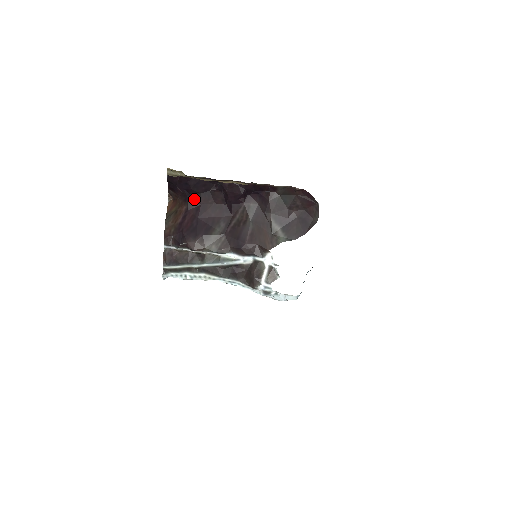
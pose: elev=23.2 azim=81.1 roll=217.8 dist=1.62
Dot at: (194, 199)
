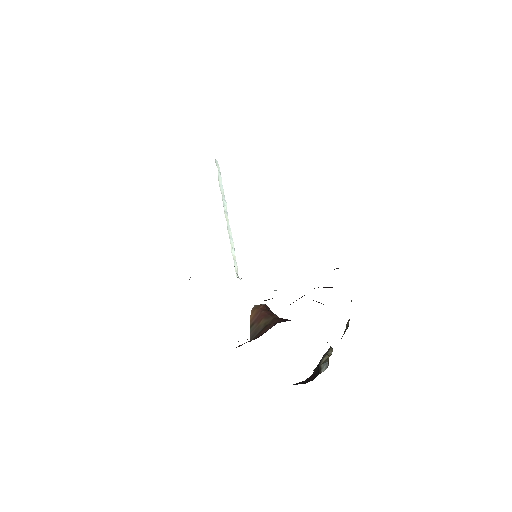
Dot at: occluded
